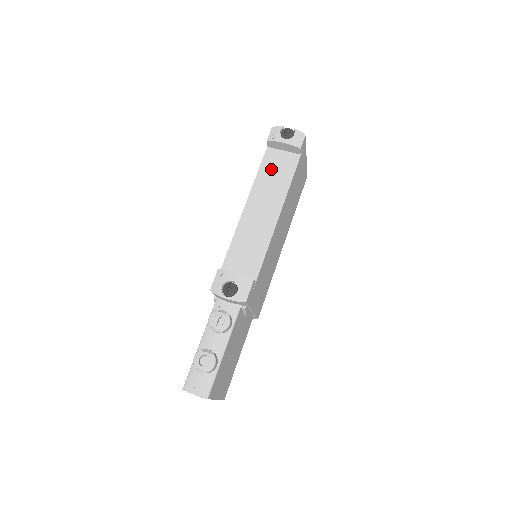
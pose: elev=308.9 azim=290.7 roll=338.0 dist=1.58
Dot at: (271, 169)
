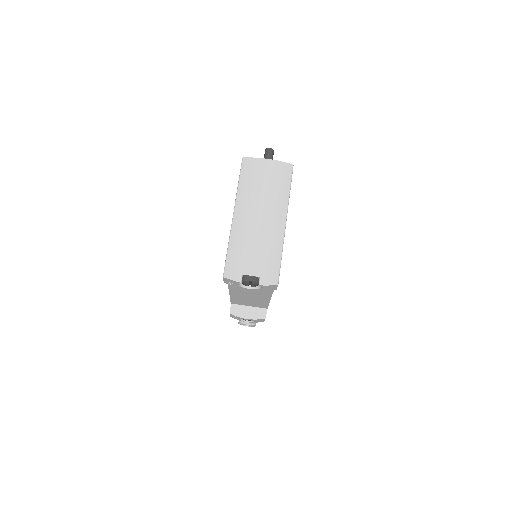
Dot at: occluded
